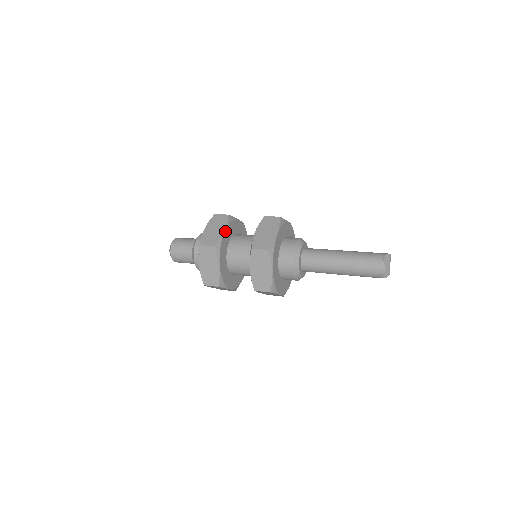
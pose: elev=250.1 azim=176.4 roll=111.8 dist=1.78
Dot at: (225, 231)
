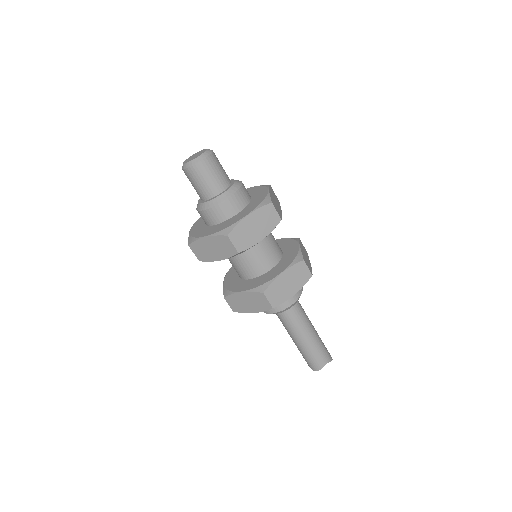
Dot at: (262, 239)
